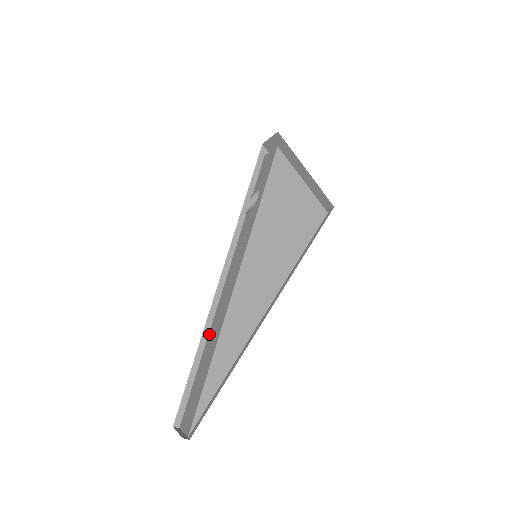
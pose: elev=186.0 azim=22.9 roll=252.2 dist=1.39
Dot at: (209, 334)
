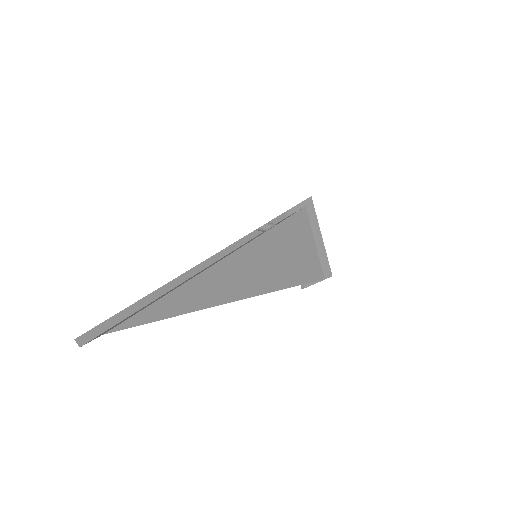
Dot at: (173, 288)
